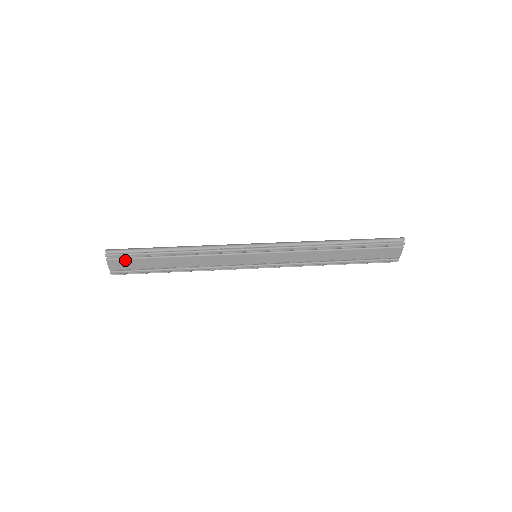
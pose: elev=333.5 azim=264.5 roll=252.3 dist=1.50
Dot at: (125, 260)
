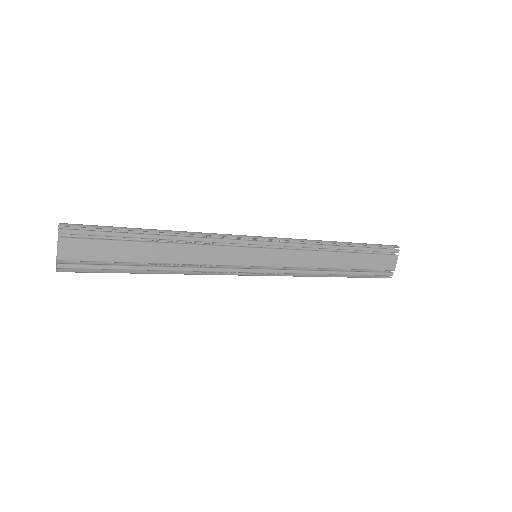
Dot at: (88, 242)
